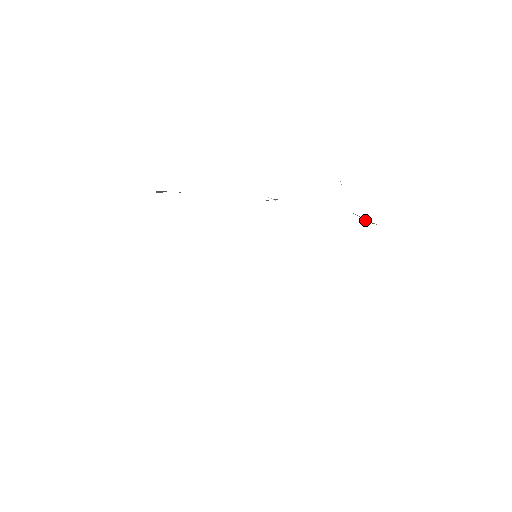
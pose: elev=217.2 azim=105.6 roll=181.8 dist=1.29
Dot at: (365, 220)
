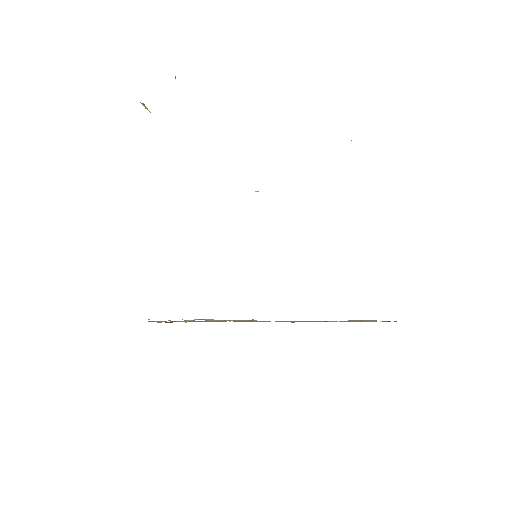
Dot at: occluded
